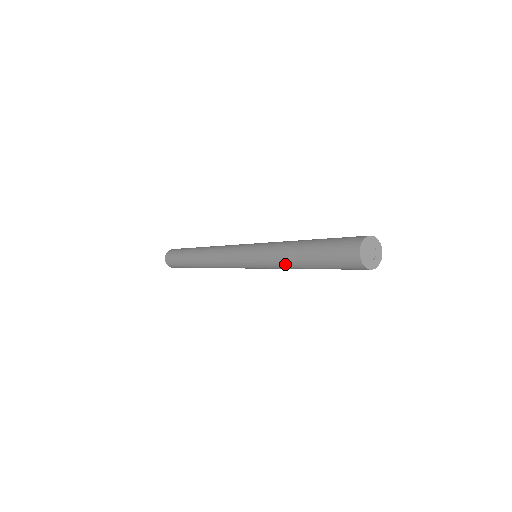
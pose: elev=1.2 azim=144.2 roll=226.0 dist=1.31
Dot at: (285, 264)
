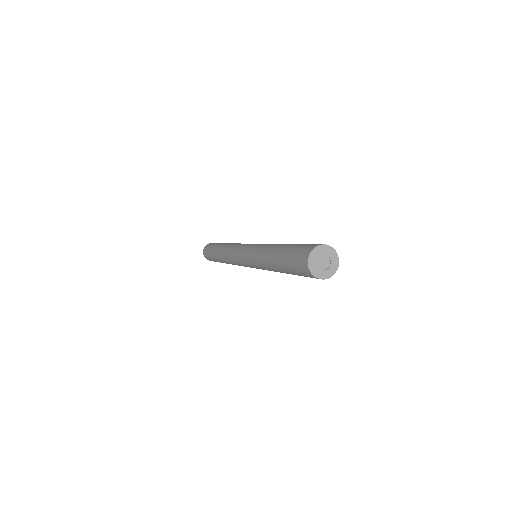
Dot at: (266, 266)
